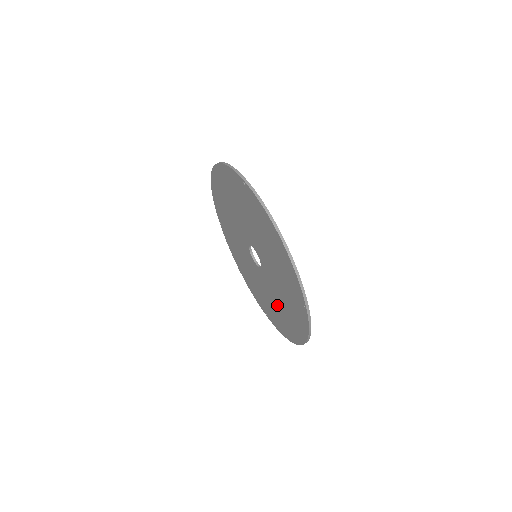
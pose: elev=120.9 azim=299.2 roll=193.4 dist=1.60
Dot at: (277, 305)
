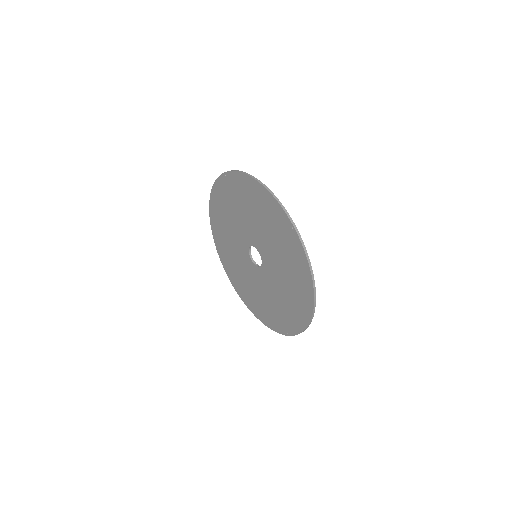
Dot at: (285, 288)
